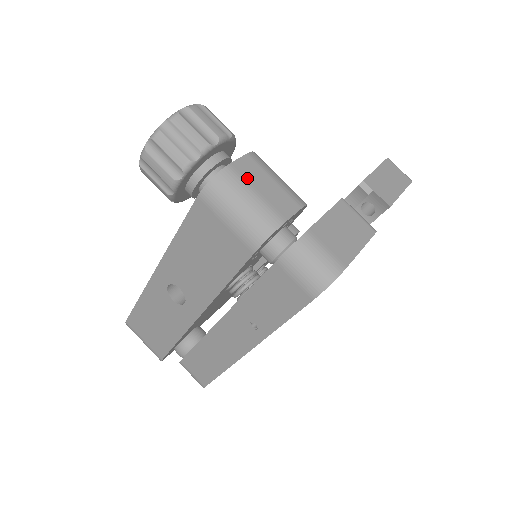
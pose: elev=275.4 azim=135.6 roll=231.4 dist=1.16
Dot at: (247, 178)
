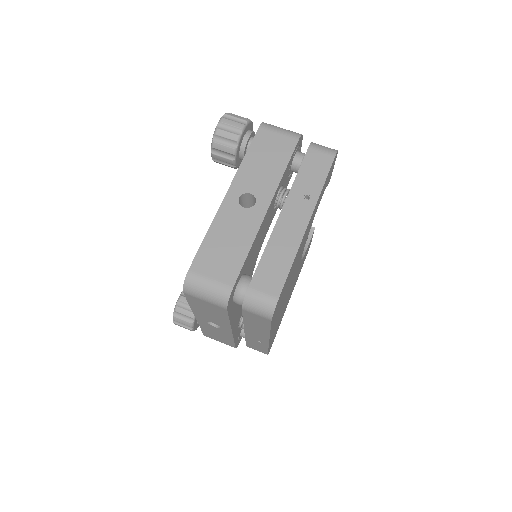
Dot at: occluded
